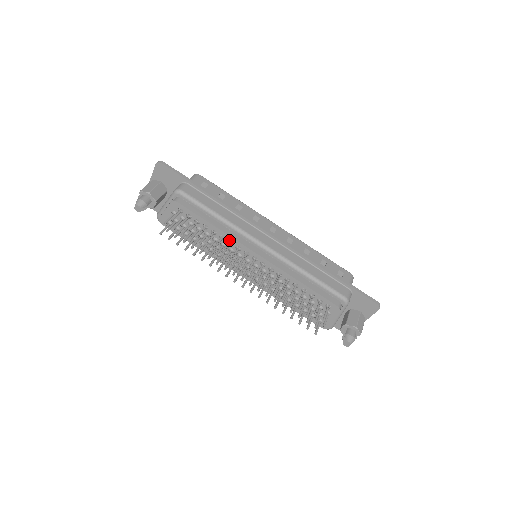
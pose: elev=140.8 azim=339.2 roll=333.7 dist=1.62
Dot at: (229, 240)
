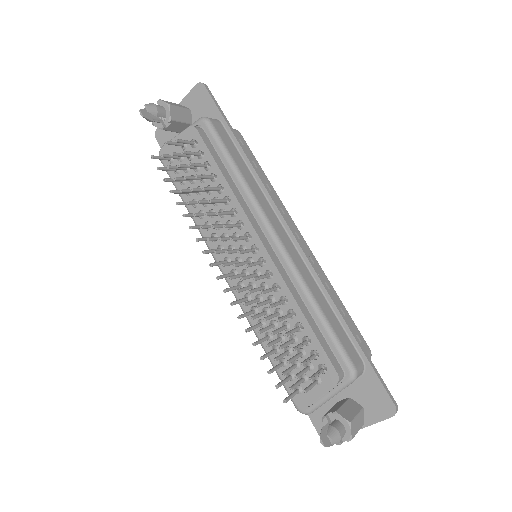
Dot at: (234, 208)
